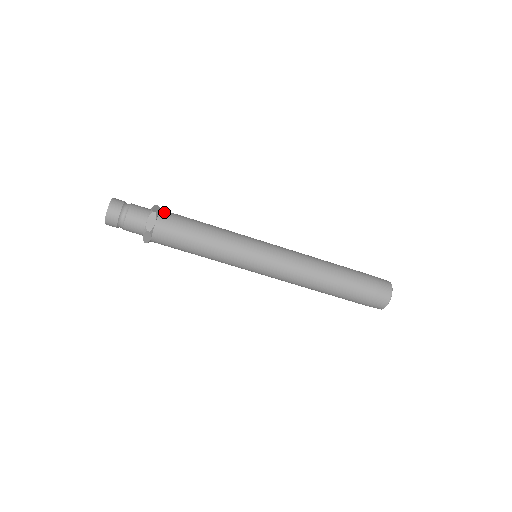
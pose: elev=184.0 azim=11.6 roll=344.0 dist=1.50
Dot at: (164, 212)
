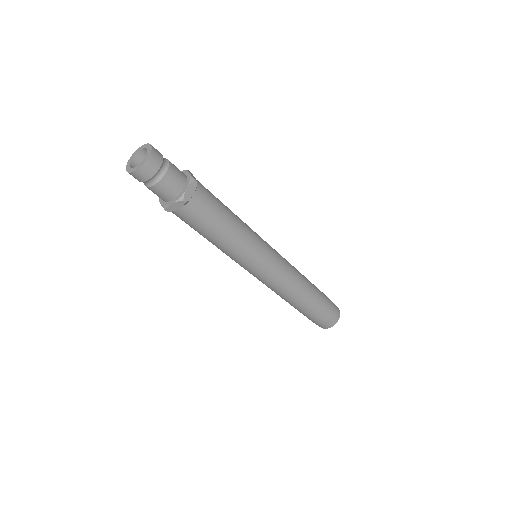
Dot at: (196, 199)
